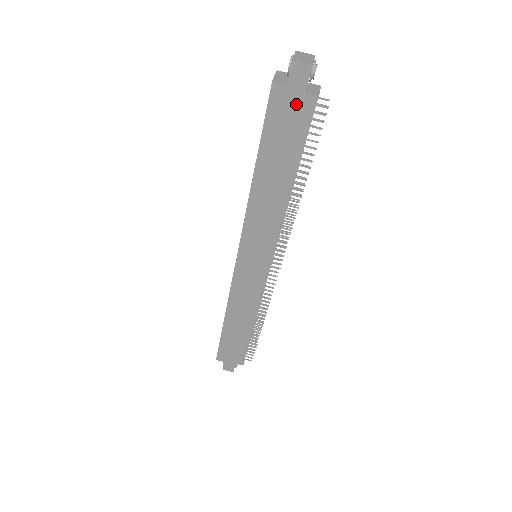
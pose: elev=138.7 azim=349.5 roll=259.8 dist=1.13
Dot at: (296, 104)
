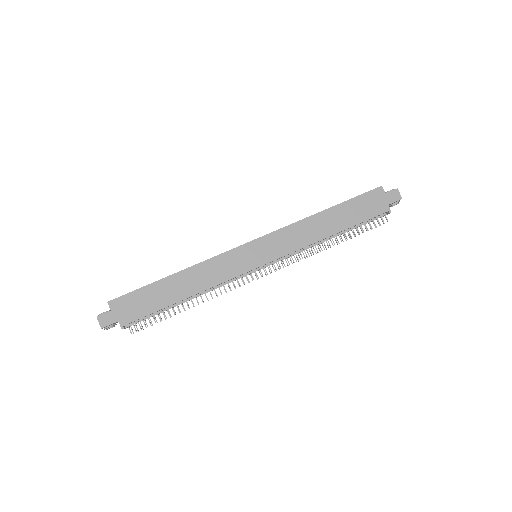
Dot at: (380, 204)
